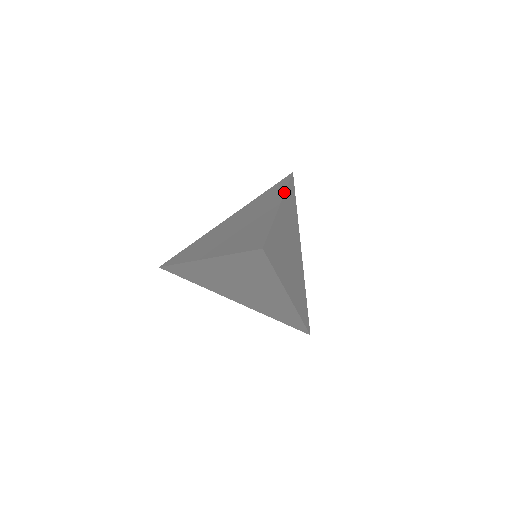
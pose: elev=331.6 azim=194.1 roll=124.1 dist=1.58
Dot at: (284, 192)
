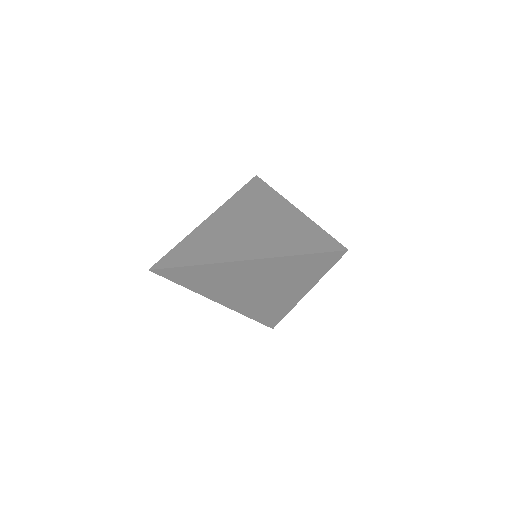
Dot at: (281, 195)
